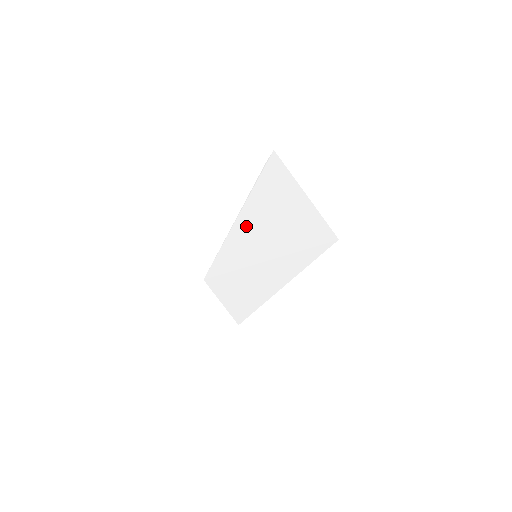
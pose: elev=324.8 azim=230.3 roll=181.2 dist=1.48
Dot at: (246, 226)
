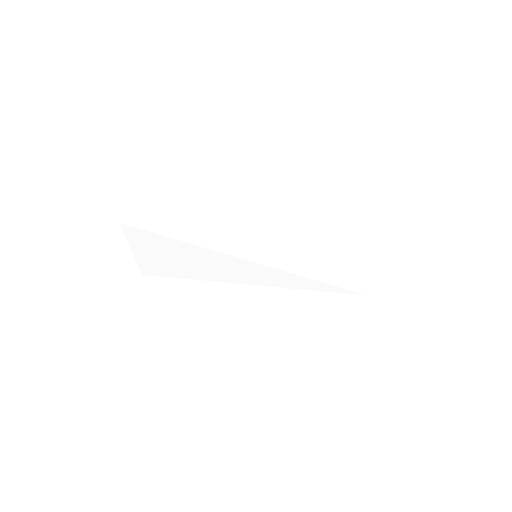
Dot at: (273, 234)
